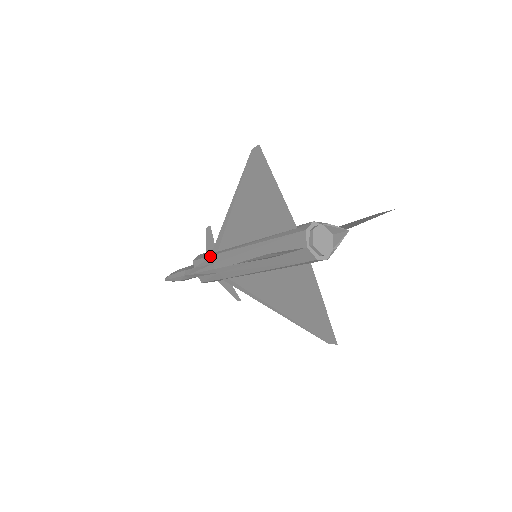
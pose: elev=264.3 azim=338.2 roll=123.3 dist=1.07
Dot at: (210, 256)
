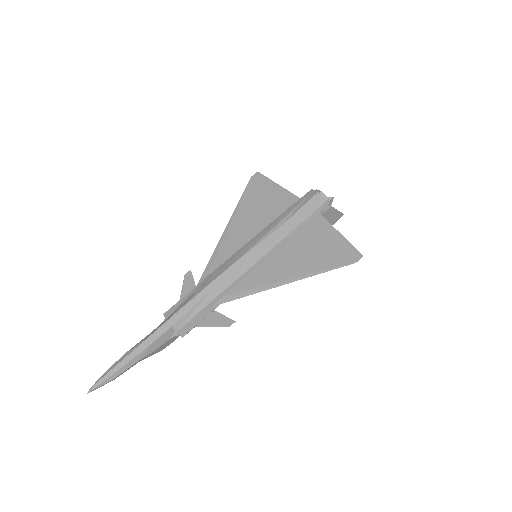
Dot at: (198, 284)
